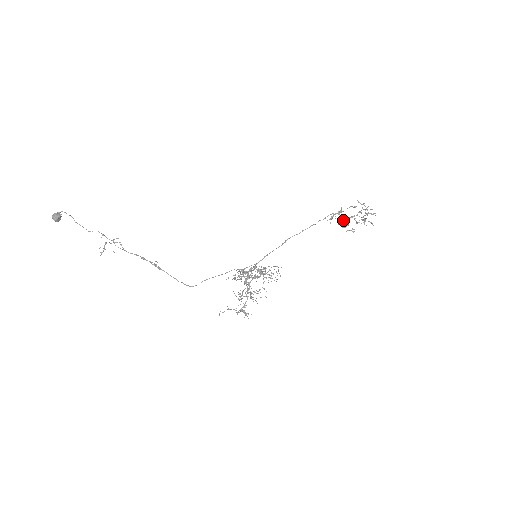
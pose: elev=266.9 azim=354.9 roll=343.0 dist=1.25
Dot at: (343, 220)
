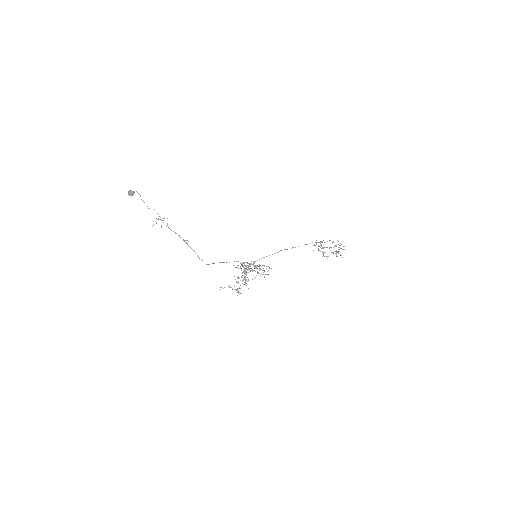
Dot at: (322, 248)
